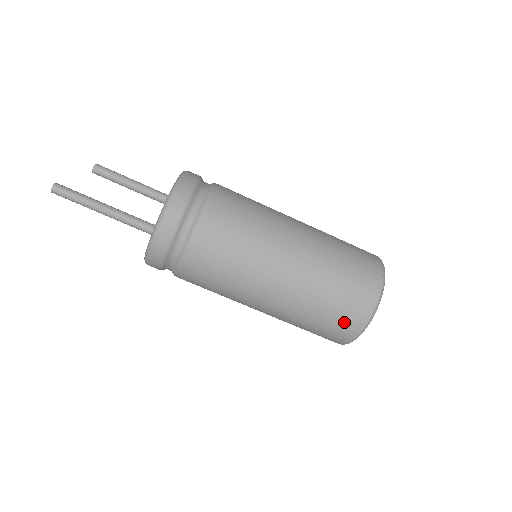
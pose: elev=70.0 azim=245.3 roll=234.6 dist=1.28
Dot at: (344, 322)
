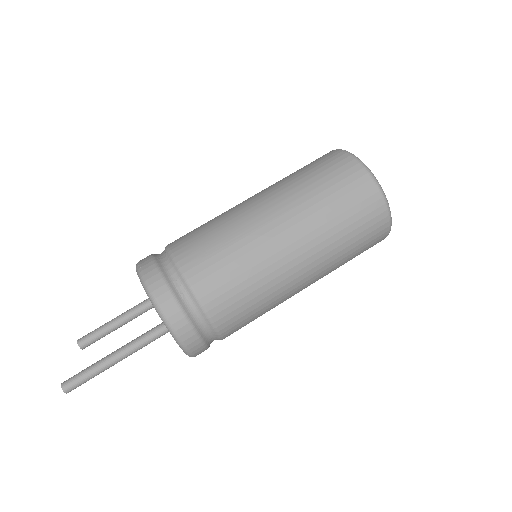
Dot at: (365, 209)
